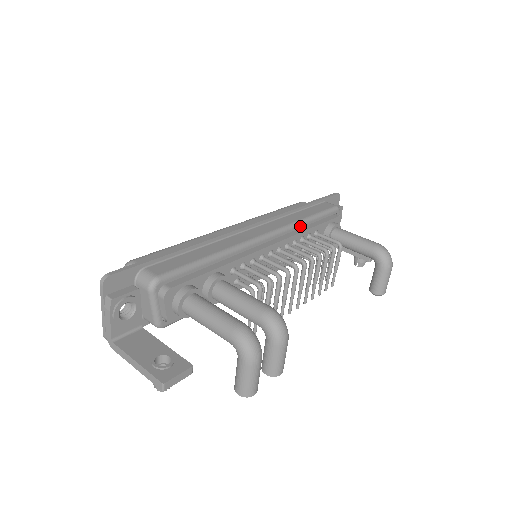
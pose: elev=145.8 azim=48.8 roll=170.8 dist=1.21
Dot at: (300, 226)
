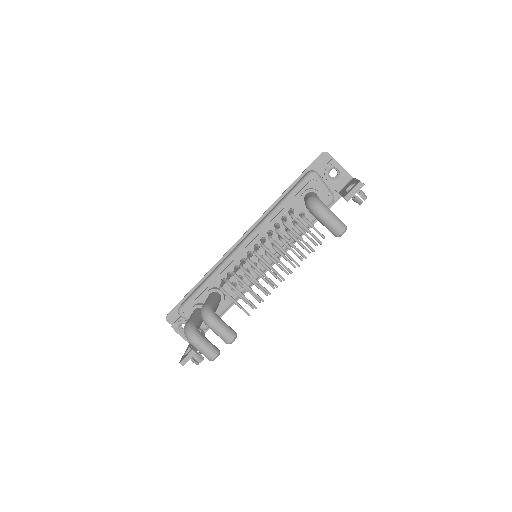
Dot at: (270, 218)
